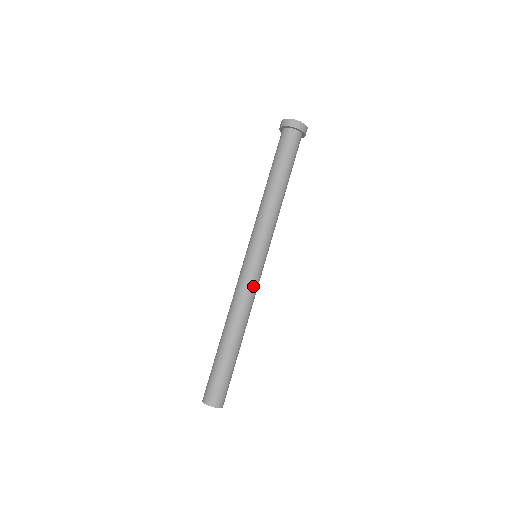
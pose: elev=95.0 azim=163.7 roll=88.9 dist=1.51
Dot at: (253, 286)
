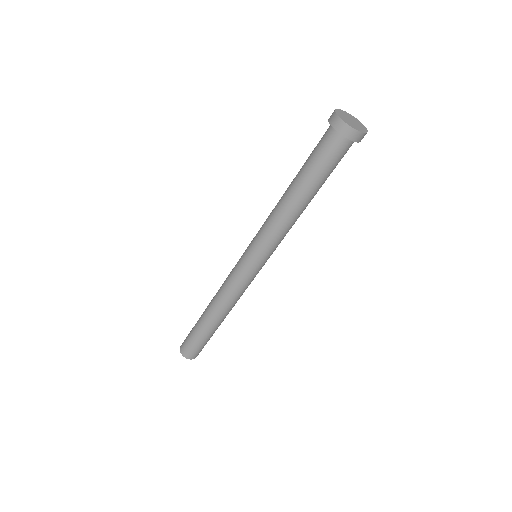
Dot at: (240, 285)
